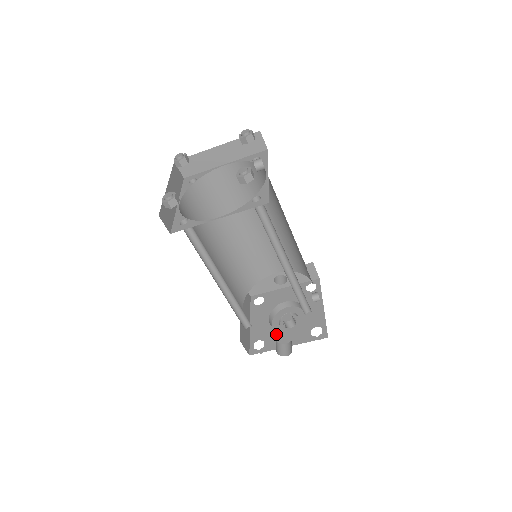
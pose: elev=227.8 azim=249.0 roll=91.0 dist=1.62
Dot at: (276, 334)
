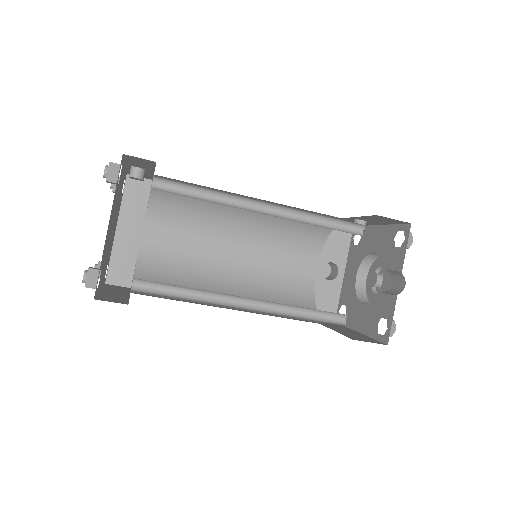
Dot at: (381, 298)
